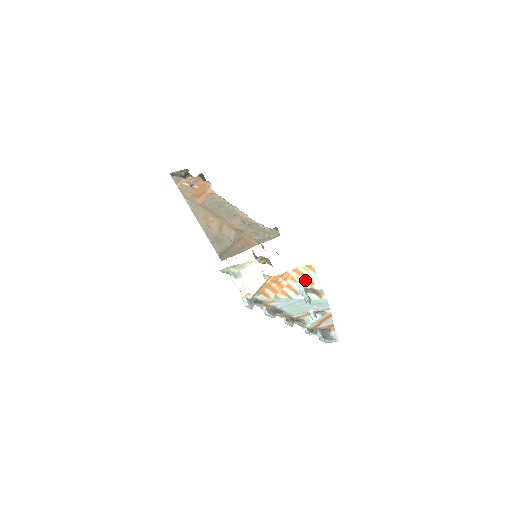
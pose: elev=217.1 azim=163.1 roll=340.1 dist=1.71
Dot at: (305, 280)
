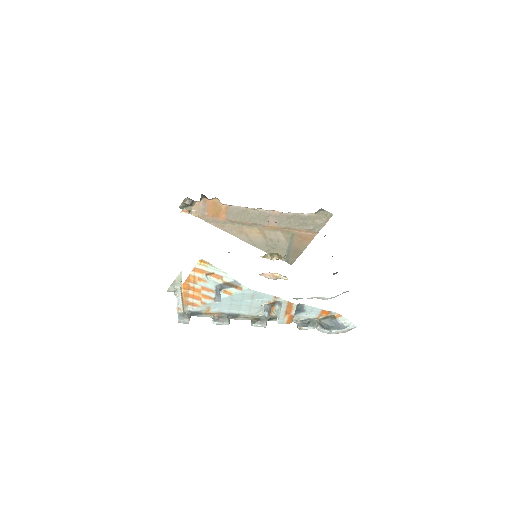
Dot at: (211, 276)
